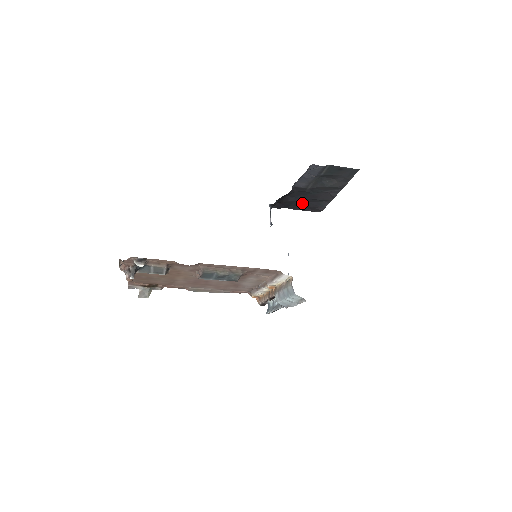
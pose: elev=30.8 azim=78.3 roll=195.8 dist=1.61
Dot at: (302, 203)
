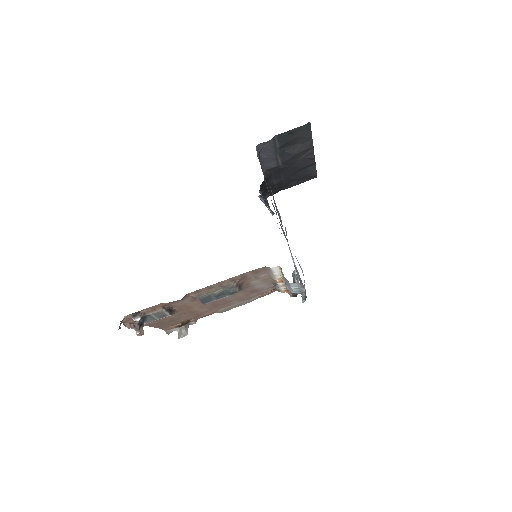
Dot at: (291, 179)
